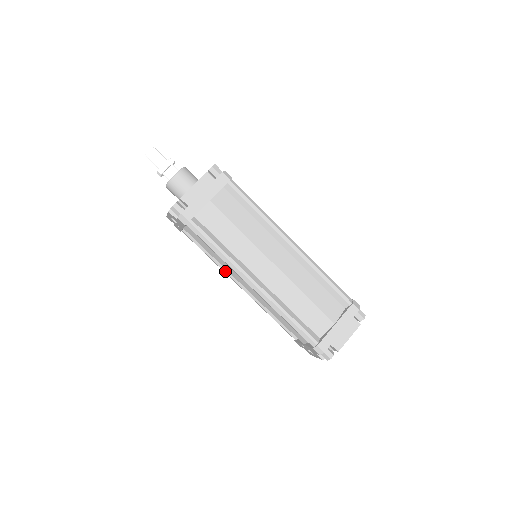
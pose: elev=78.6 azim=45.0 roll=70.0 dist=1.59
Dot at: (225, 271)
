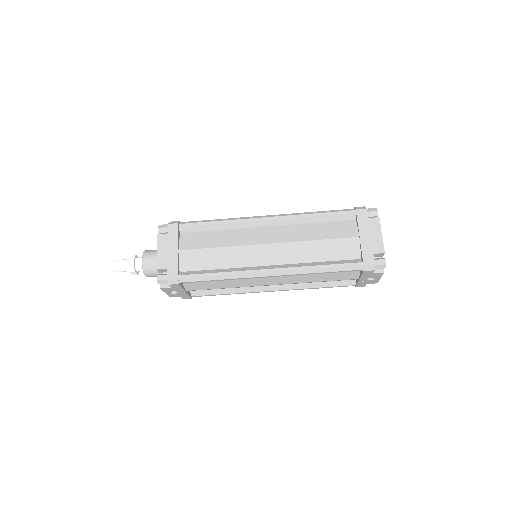
Dot at: (250, 292)
